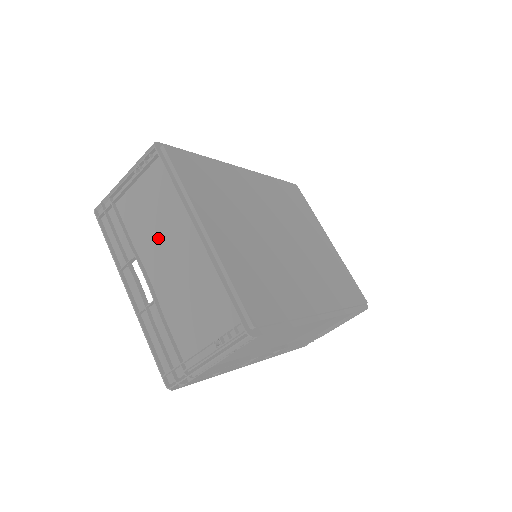
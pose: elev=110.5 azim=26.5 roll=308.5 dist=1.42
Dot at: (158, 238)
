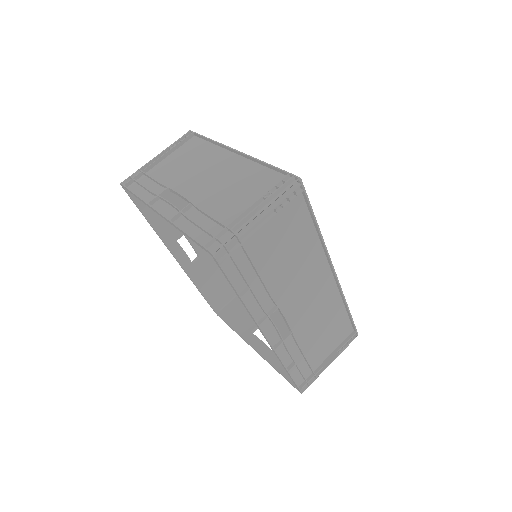
Dot at: (193, 172)
